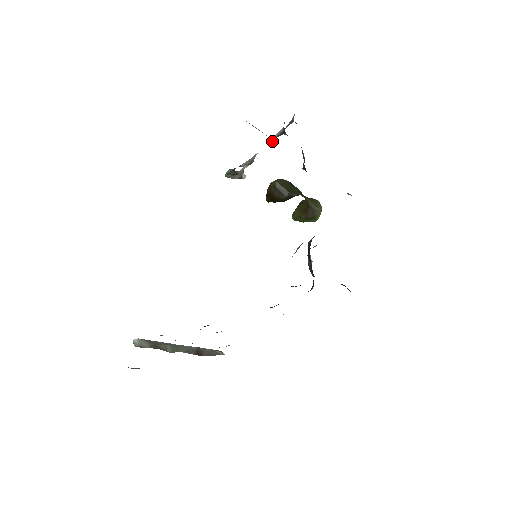
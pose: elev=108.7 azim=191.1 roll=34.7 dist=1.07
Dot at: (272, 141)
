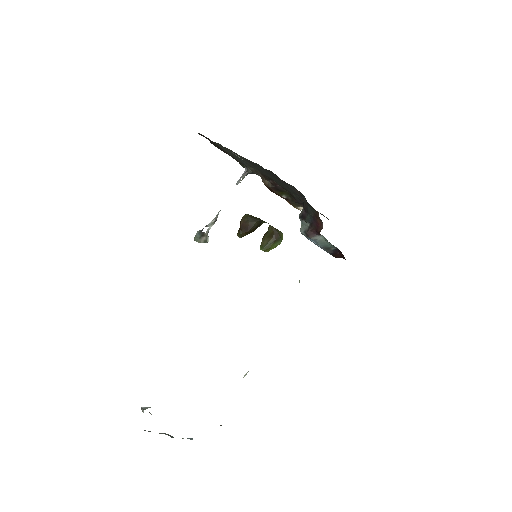
Dot at: (239, 181)
